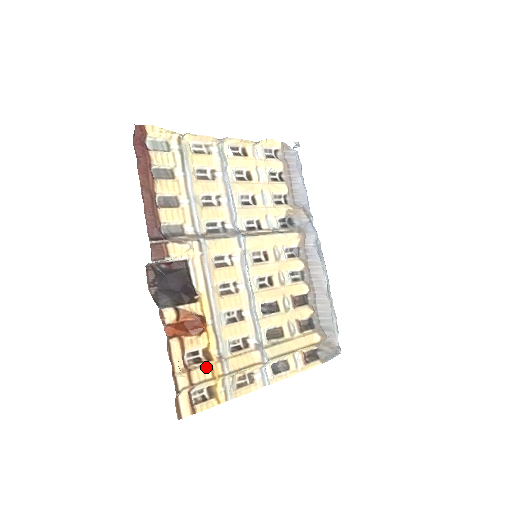
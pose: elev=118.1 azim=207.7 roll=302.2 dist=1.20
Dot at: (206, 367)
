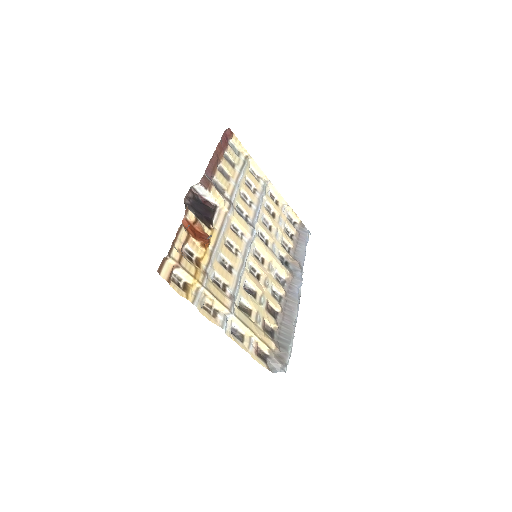
Dot at: (193, 267)
